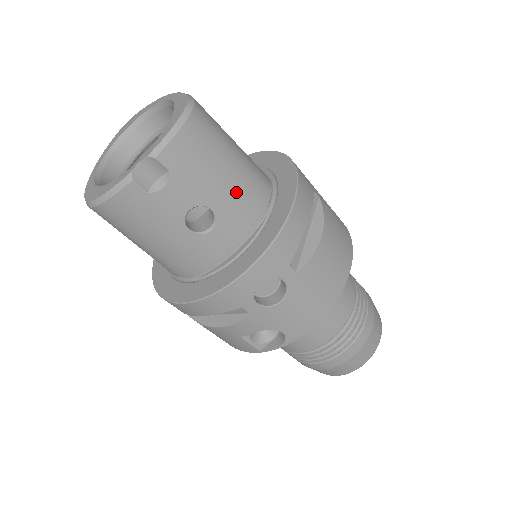
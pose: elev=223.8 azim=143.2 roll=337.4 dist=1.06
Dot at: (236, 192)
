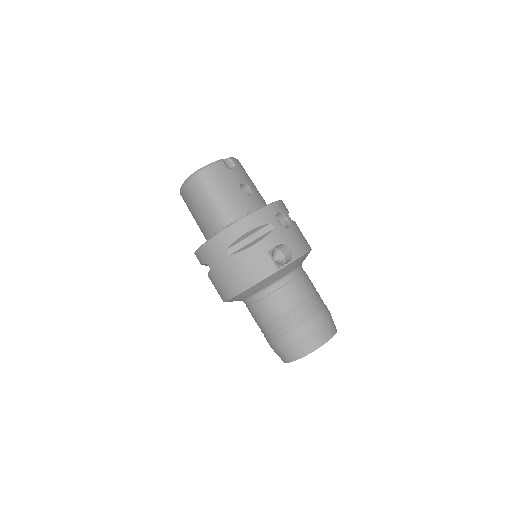
Dot at: (257, 191)
